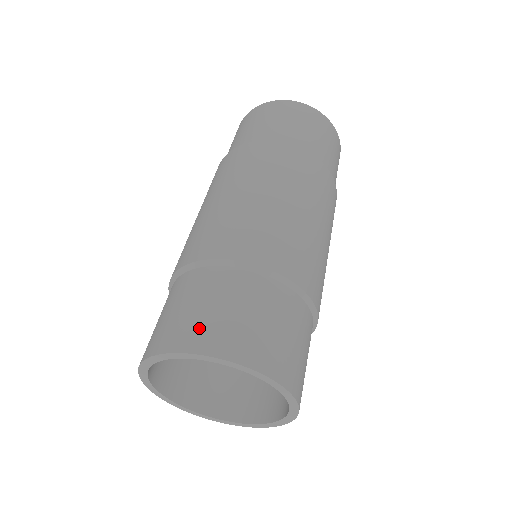
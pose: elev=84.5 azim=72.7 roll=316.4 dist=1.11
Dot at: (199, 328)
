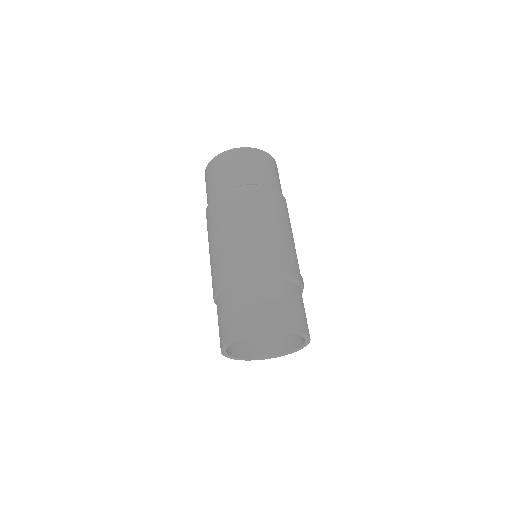
Dot at: (233, 325)
